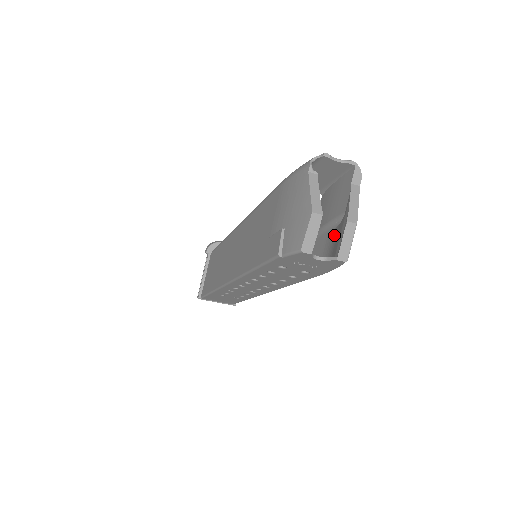
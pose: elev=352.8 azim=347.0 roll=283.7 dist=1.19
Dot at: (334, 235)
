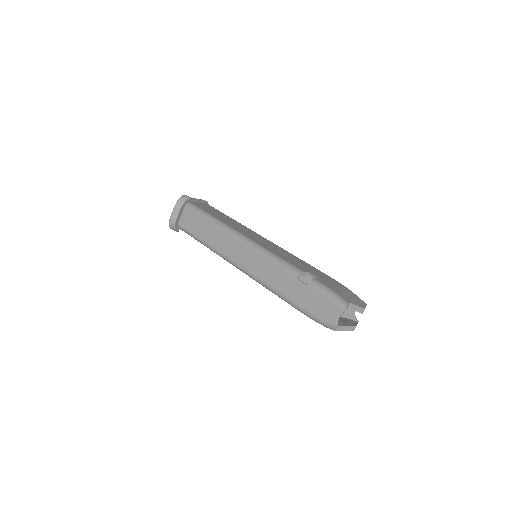
Dot at: occluded
